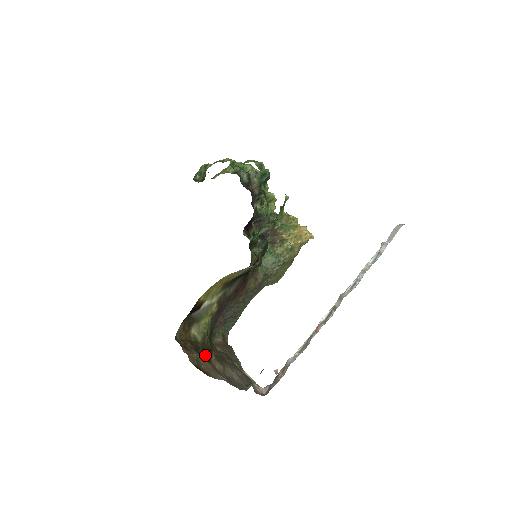
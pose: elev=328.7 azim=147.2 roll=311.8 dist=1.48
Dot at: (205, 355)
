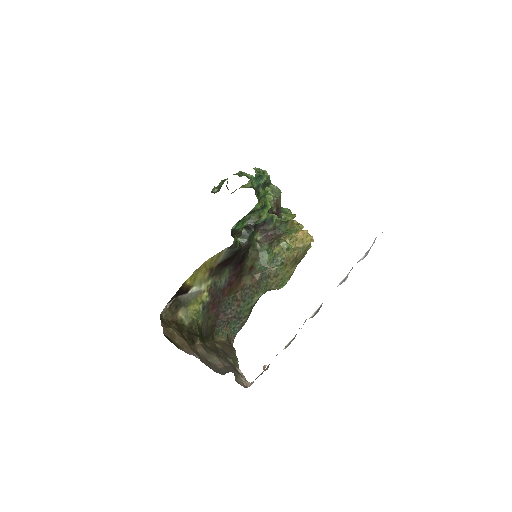
Dot at: (189, 337)
